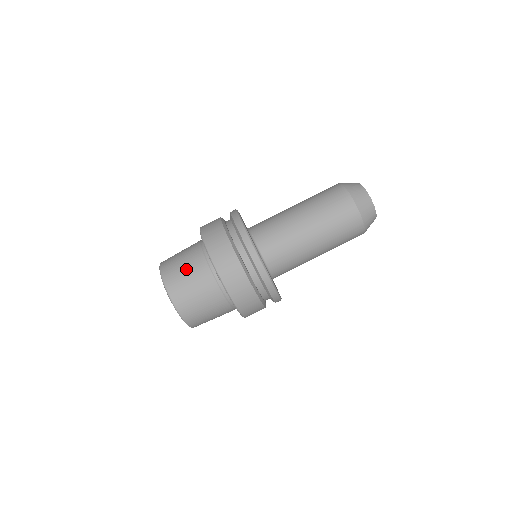
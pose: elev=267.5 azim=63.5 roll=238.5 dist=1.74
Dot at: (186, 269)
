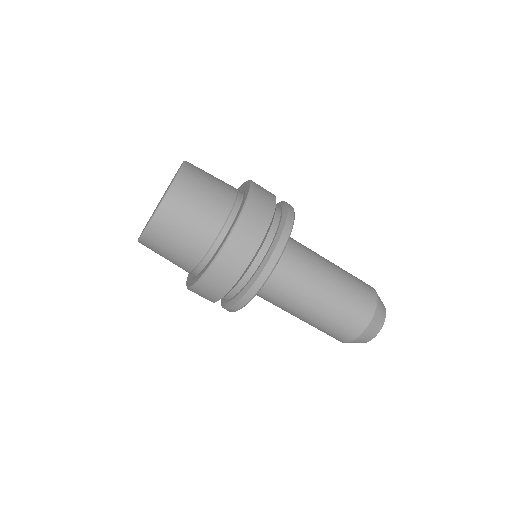
Dot at: (177, 246)
